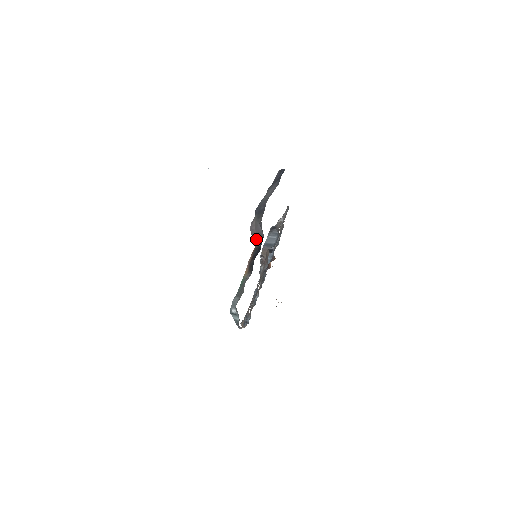
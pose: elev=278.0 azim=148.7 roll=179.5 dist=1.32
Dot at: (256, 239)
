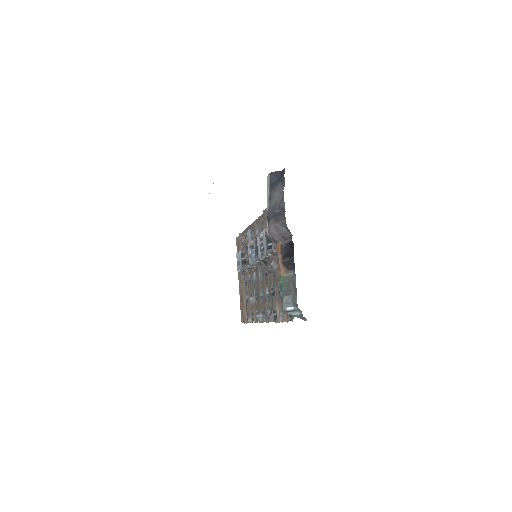
Dot at: (279, 240)
